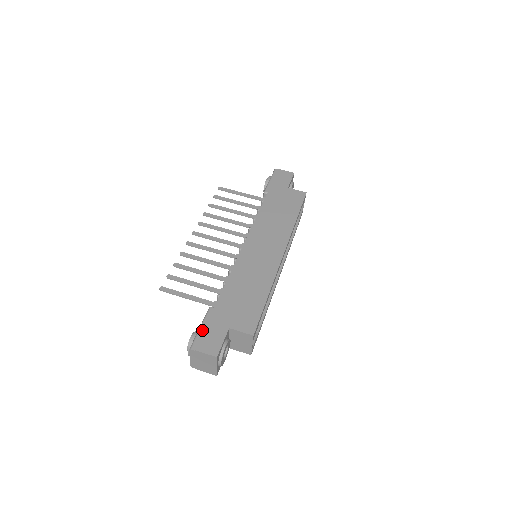
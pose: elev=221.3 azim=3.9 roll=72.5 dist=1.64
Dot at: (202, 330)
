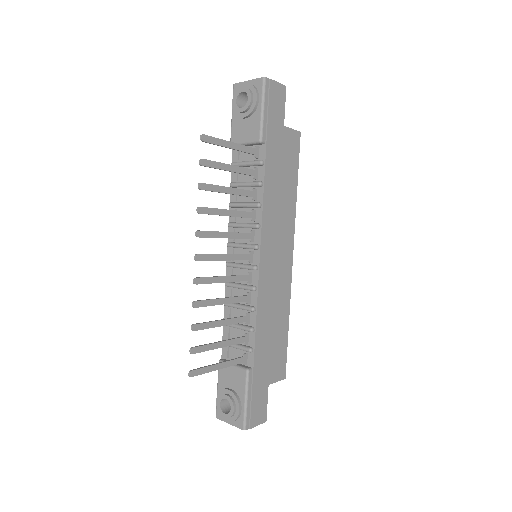
Dot at: (249, 403)
